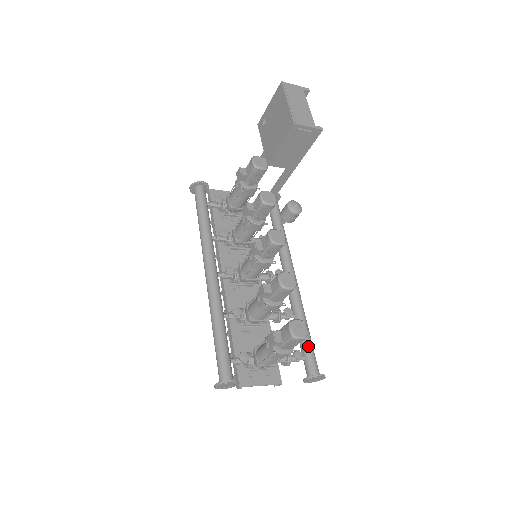
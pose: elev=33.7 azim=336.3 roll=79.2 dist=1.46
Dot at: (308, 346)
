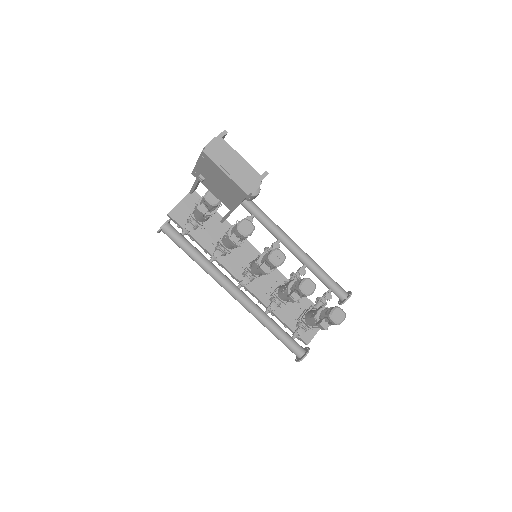
Dot at: (329, 282)
